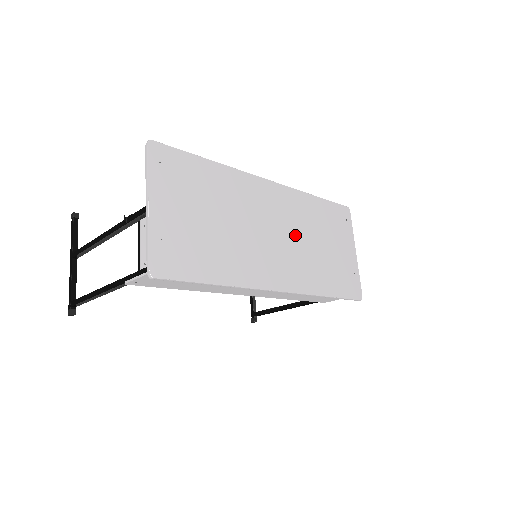
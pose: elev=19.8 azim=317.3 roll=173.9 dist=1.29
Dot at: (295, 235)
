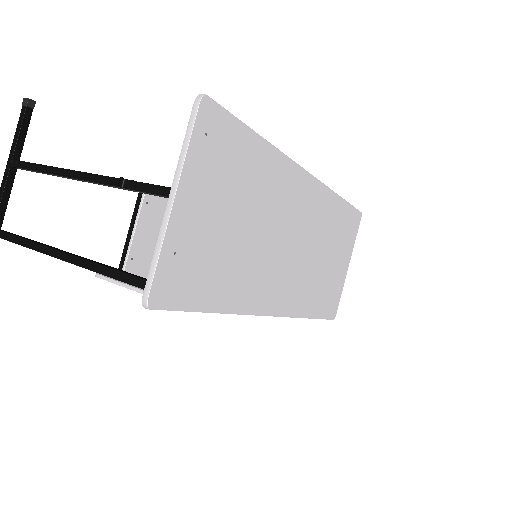
Dot at: (308, 246)
